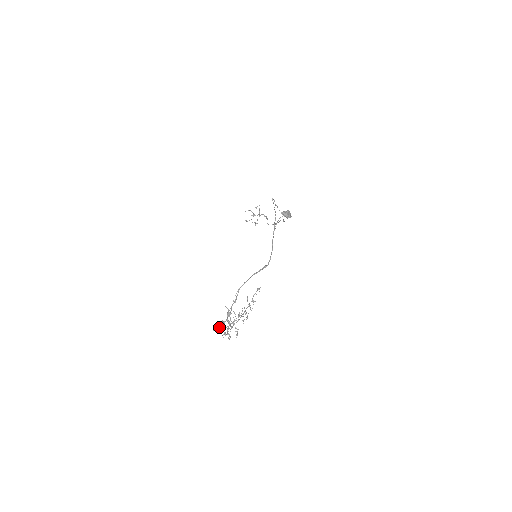
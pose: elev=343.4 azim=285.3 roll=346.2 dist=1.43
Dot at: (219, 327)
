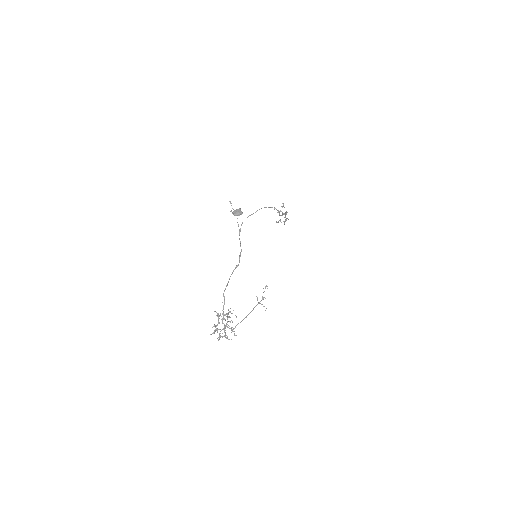
Dot at: occluded
